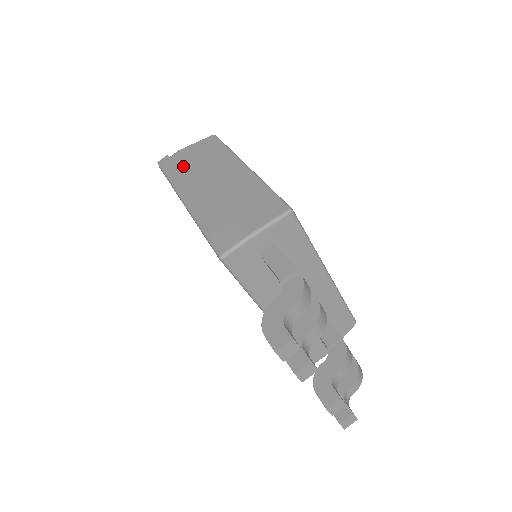
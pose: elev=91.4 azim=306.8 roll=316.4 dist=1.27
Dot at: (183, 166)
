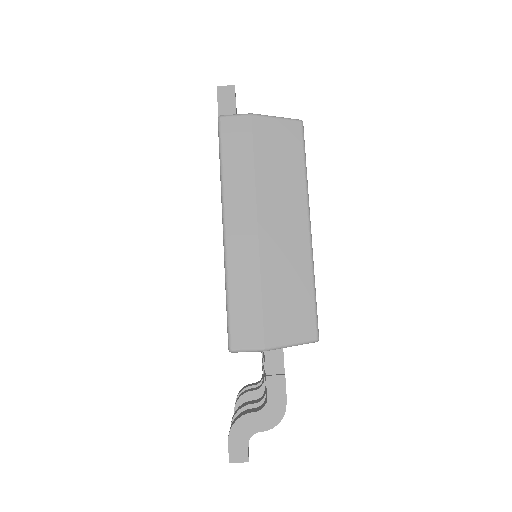
Dot at: (246, 157)
